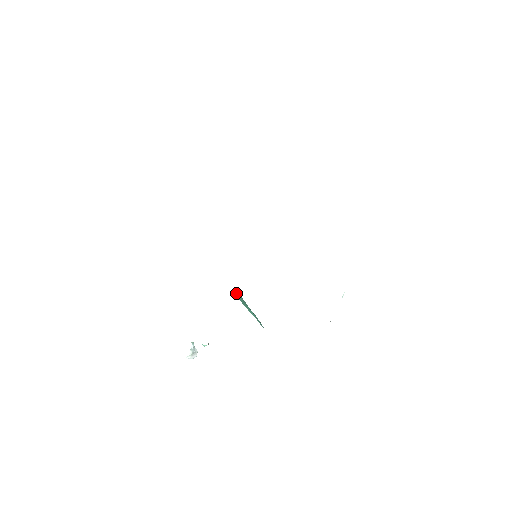
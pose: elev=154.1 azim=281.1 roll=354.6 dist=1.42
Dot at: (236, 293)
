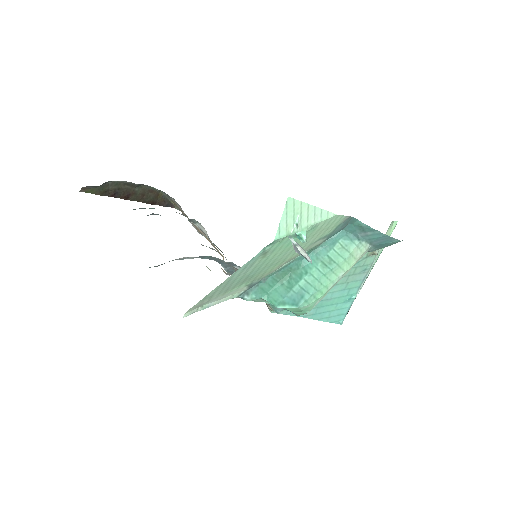
Dot at: (275, 296)
